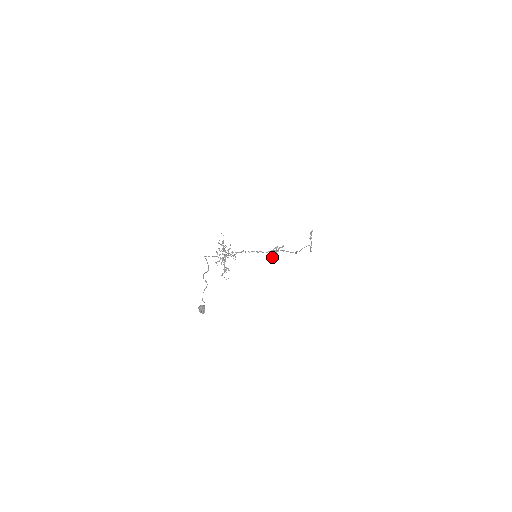
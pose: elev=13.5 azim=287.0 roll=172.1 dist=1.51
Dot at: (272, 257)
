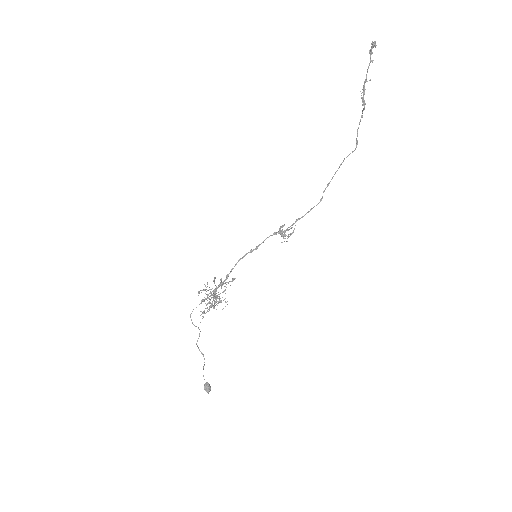
Dot at: (282, 227)
